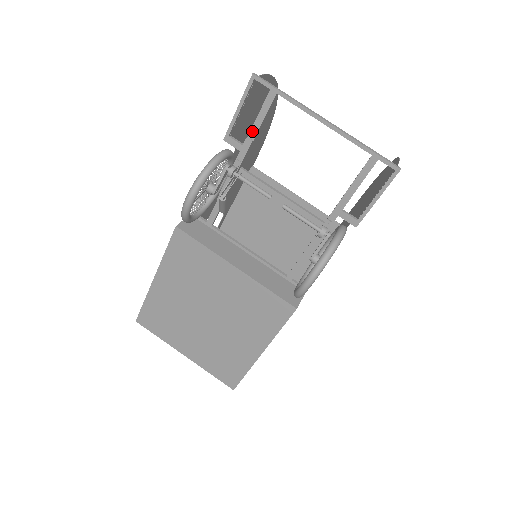
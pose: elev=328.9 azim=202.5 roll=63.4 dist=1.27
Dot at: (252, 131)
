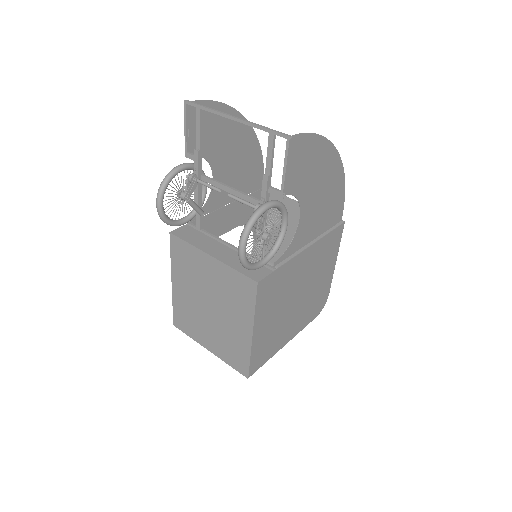
Dot at: (197, 143)
